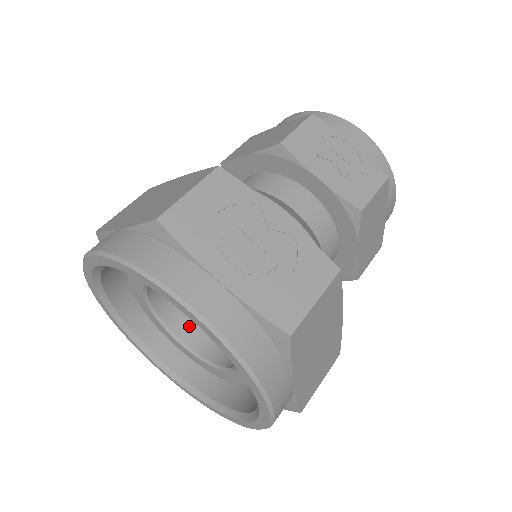
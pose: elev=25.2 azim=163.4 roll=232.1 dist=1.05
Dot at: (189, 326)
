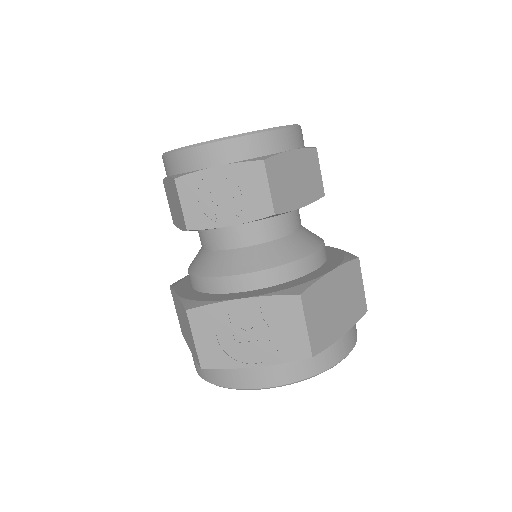
Dot at: occluded
